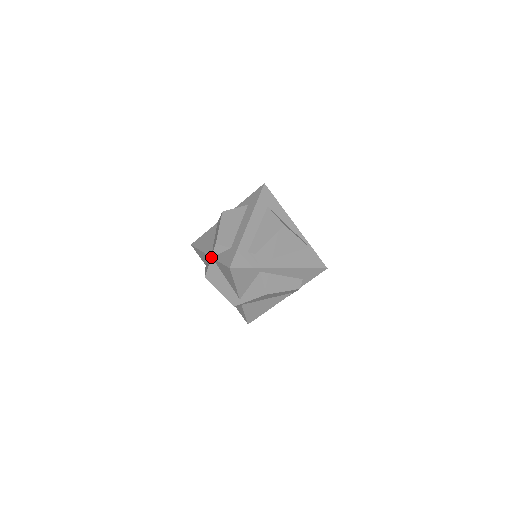
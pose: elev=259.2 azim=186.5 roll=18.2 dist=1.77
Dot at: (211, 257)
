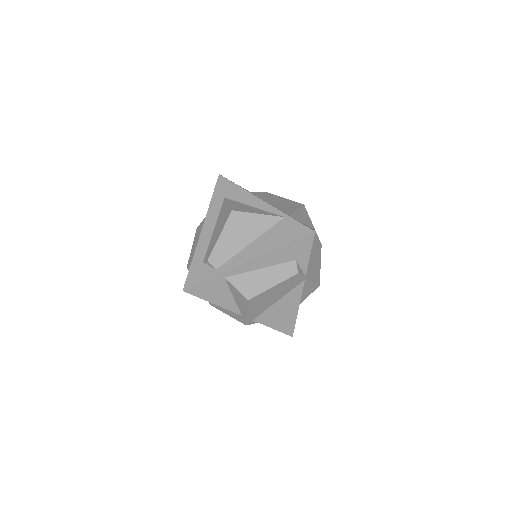
Dot at: occluded
